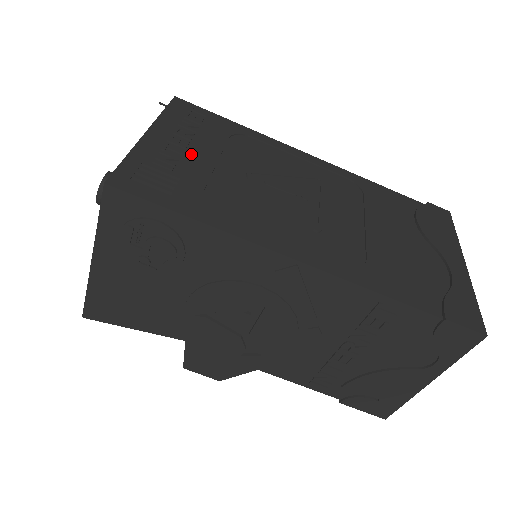
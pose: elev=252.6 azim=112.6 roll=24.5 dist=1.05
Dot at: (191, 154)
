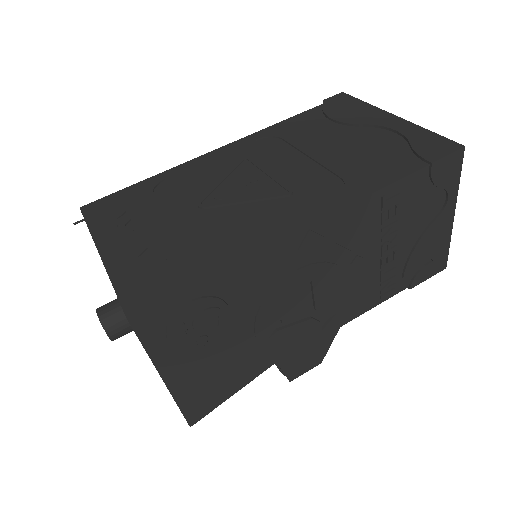
Dot at: (148, 234)
